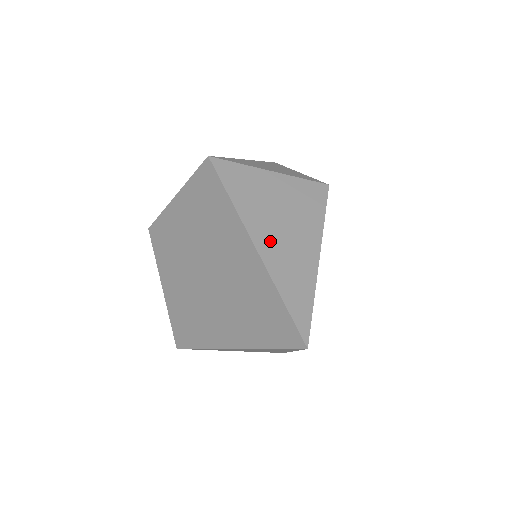
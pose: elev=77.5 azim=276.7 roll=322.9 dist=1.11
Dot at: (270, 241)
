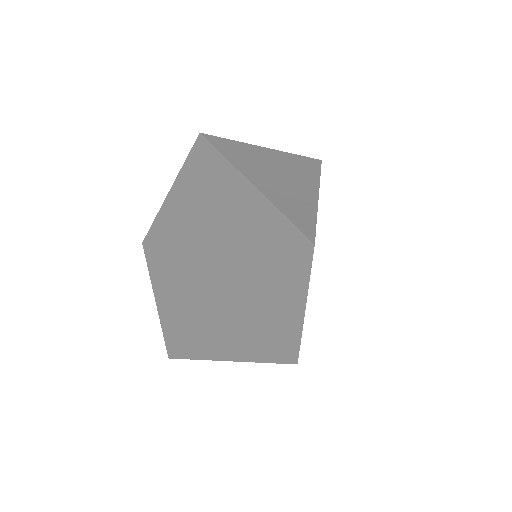
Dot at: (264, 179)
